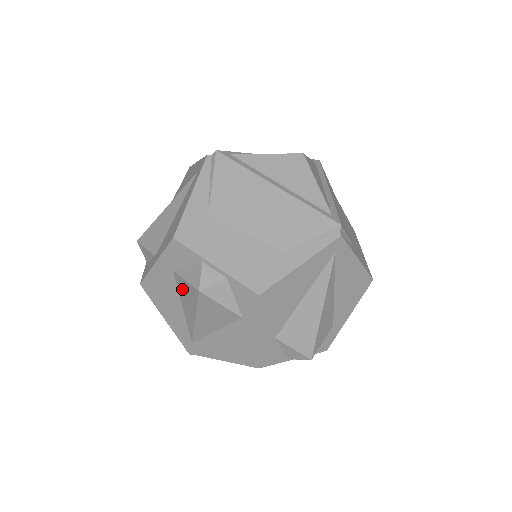
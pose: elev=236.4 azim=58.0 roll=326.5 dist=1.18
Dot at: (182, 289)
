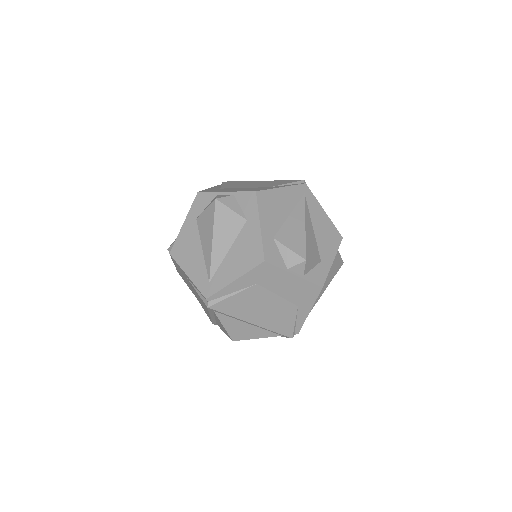
Dot at: (203, 225)
